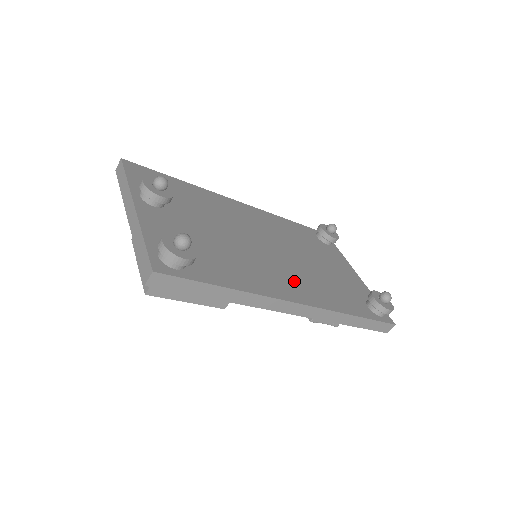
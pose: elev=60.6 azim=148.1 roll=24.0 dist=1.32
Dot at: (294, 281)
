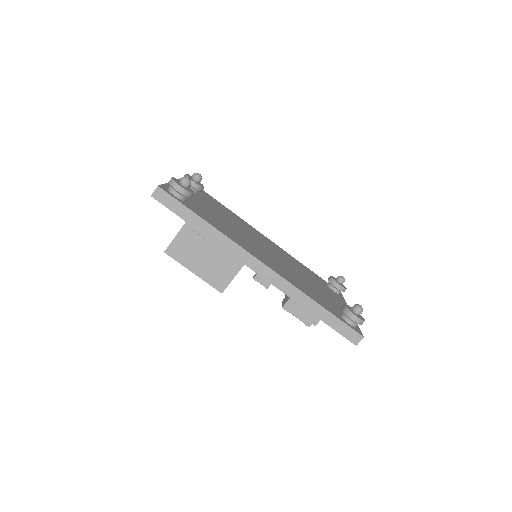
Dot at: (272, 262)
